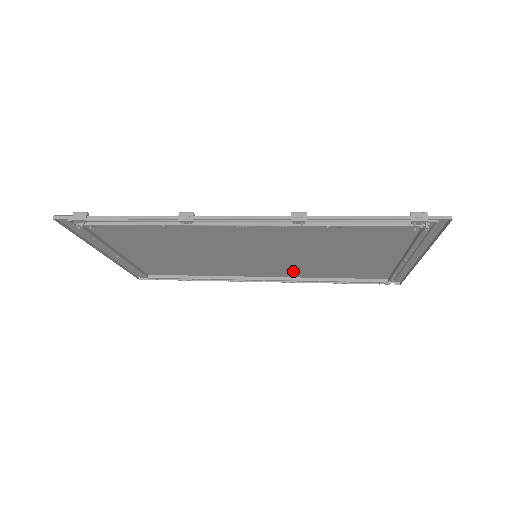
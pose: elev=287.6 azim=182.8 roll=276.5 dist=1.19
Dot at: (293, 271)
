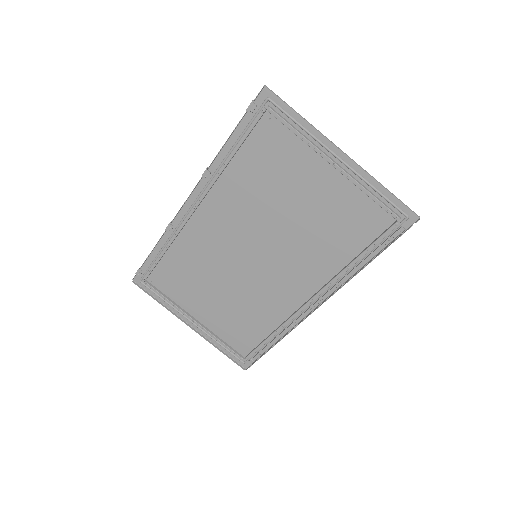
Dot at: (311, 267)
